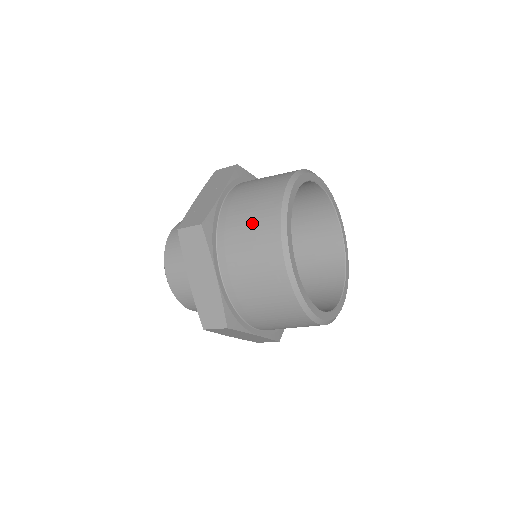
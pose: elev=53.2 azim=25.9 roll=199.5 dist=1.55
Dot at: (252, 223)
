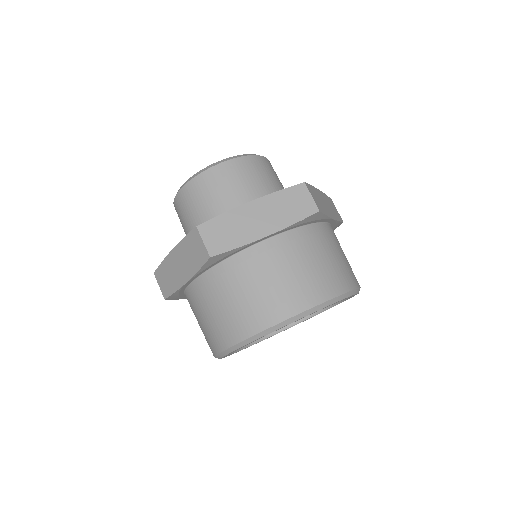
Dot at: (243, 302)
